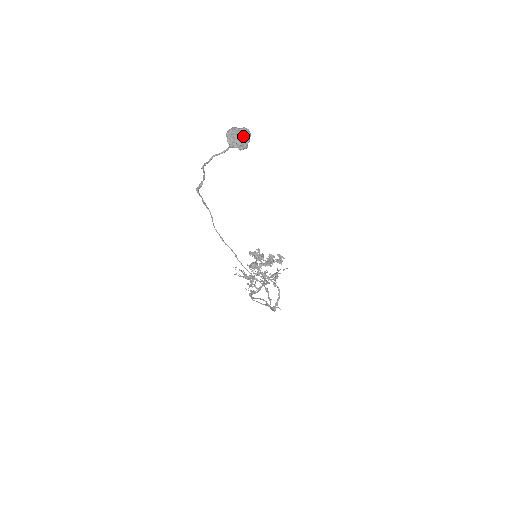
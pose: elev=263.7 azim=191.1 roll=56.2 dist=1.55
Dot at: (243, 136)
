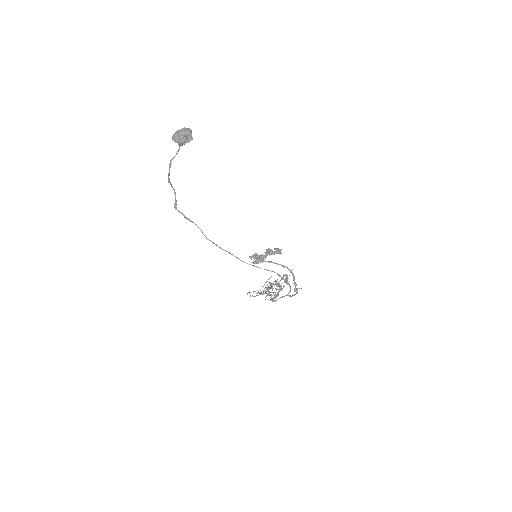
Dot at: (185, 131)
